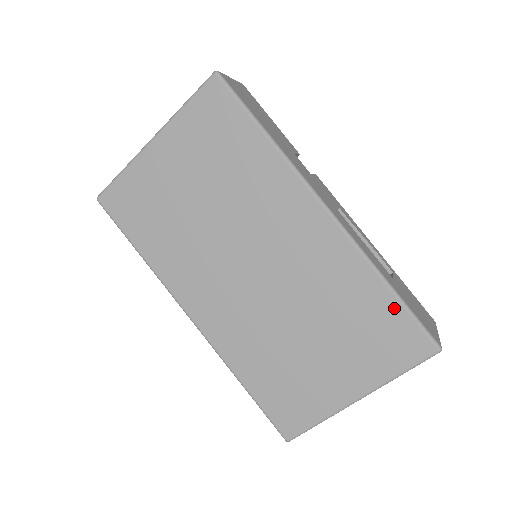
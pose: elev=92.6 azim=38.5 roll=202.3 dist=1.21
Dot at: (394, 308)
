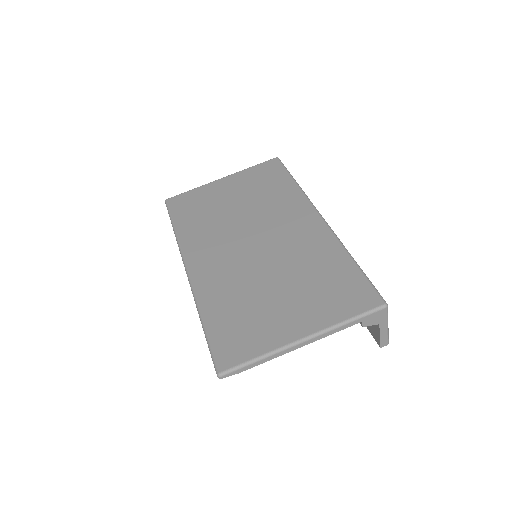
Dot at: (354, 272)
